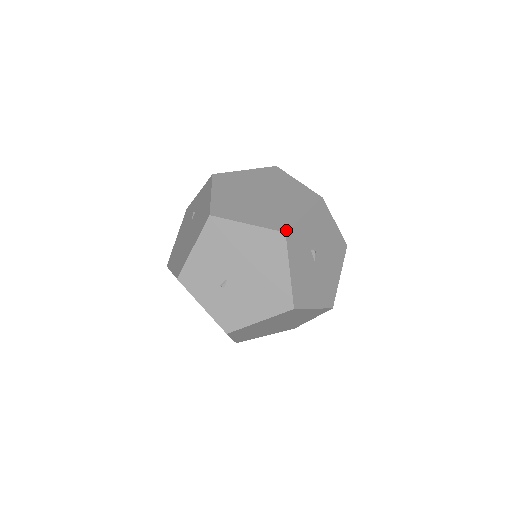
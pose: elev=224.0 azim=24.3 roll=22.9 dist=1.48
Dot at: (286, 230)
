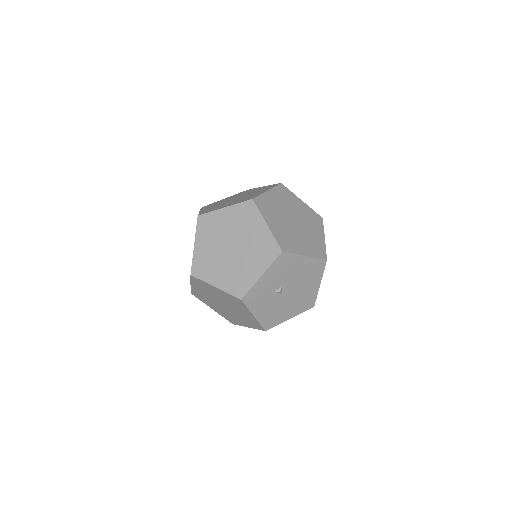
Dot at: (242, 297)
